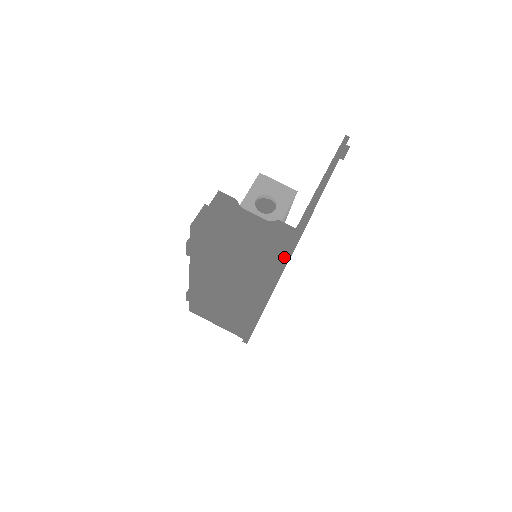
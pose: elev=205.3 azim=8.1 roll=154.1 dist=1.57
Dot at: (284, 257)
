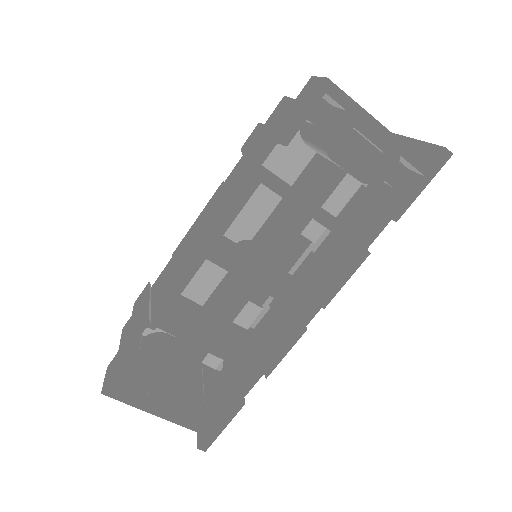
Dot at: (442, 147)
